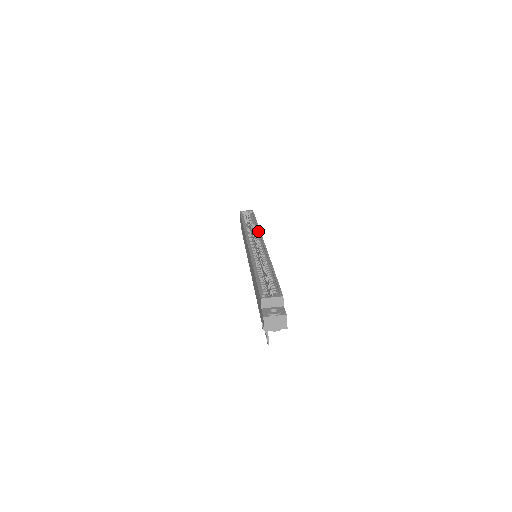
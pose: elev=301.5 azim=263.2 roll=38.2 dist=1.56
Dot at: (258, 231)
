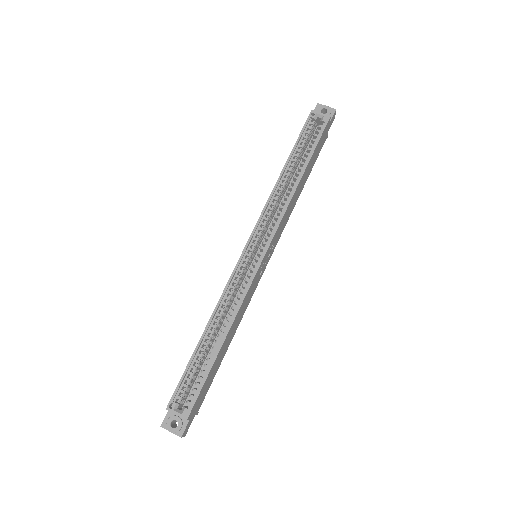
Dot at: (284, 209)
